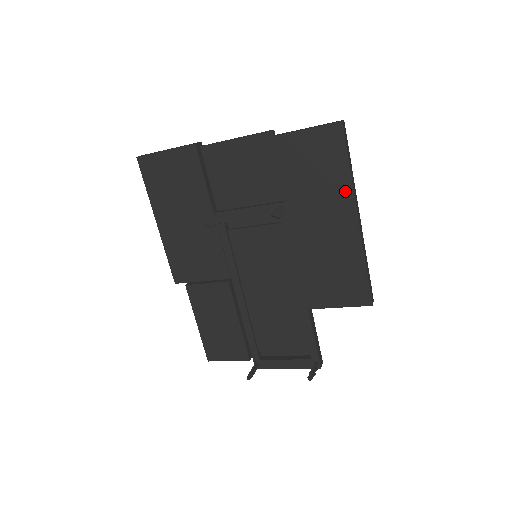
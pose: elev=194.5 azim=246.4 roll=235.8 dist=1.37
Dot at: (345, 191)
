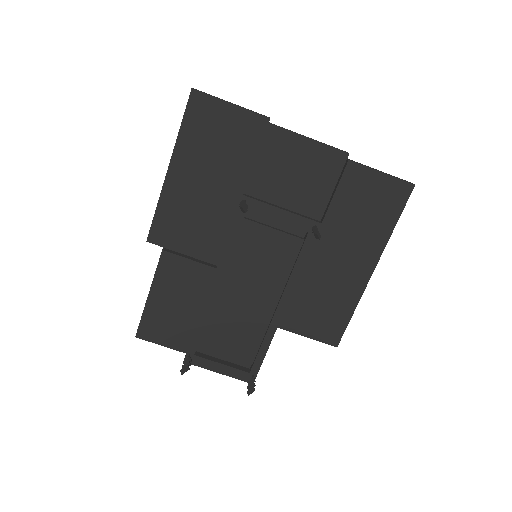
Dot at: (379, 243)
